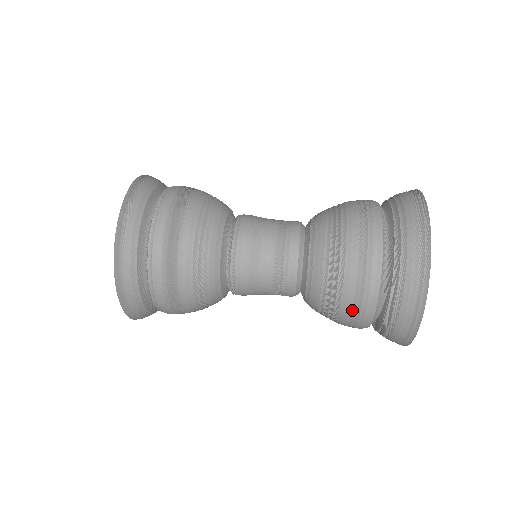
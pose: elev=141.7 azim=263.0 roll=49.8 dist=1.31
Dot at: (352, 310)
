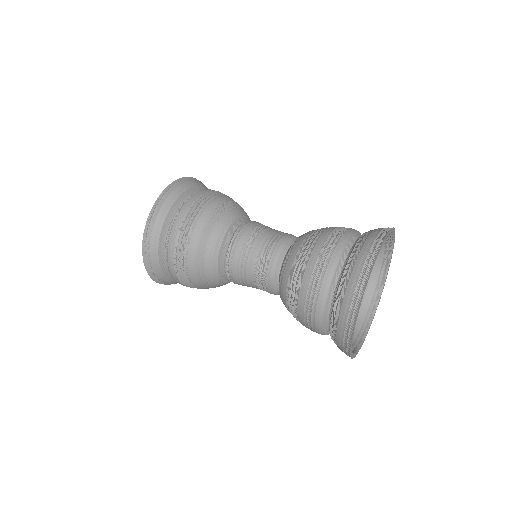
Dot at: (318, 262)
